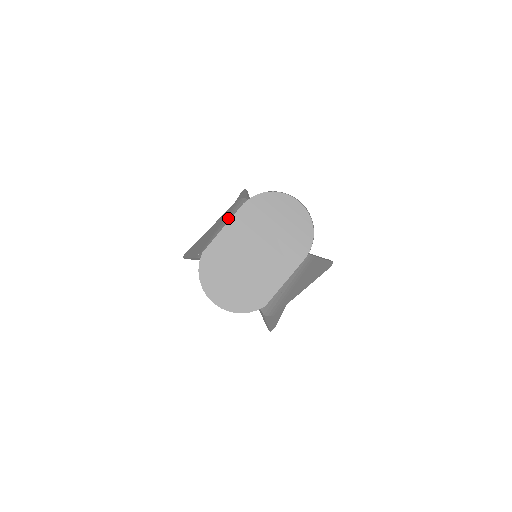
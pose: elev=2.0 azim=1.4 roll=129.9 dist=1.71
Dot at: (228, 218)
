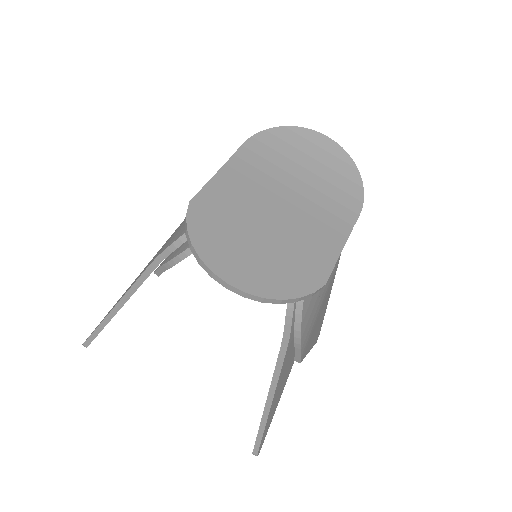
Dot at: occluded
